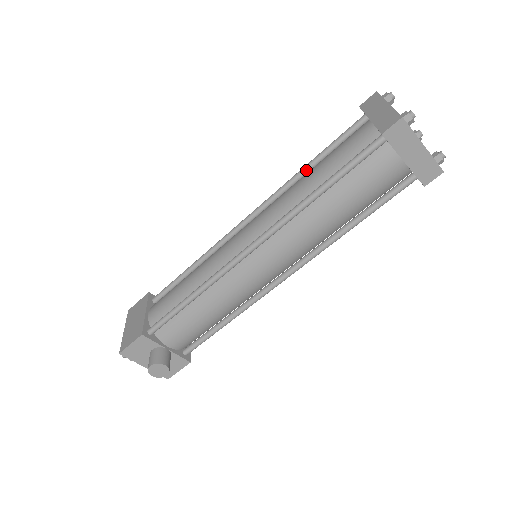
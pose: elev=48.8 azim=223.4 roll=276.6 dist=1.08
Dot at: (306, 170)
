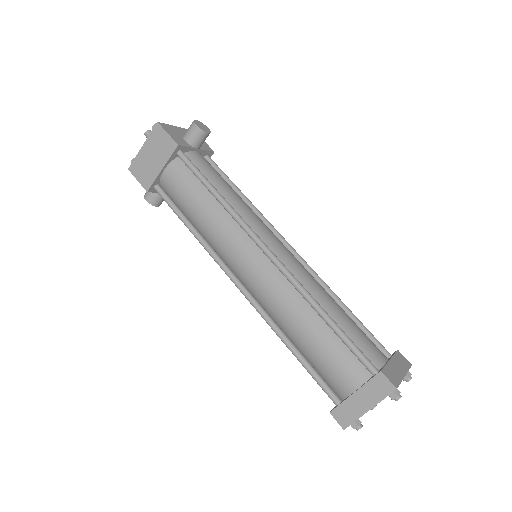
Dot at: (319, 315)
